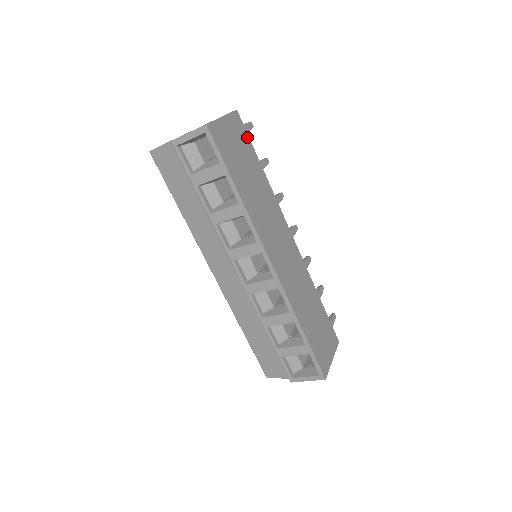
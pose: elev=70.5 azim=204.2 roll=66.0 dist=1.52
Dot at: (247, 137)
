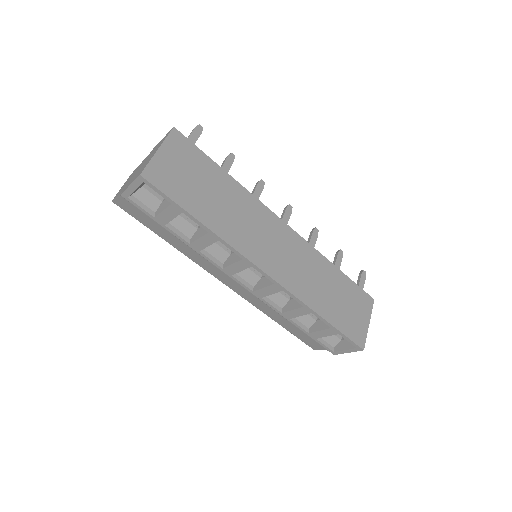
Dot at: (196, 150)
